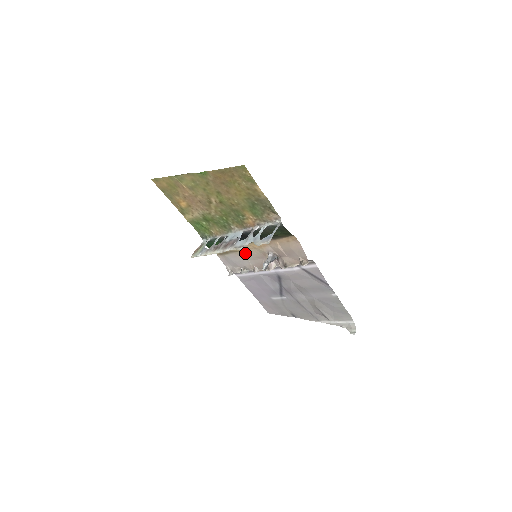
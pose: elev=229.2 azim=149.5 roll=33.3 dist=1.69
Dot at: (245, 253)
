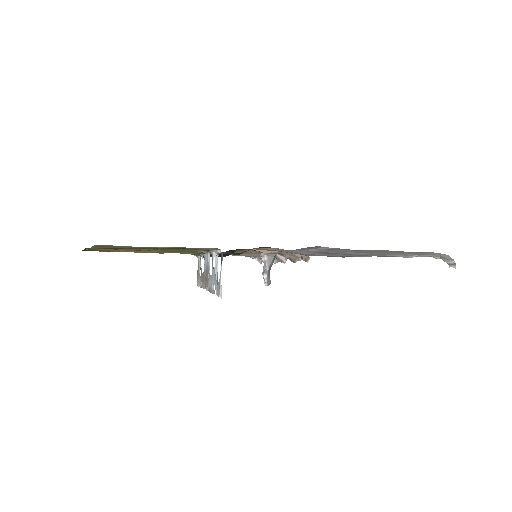
Dot at: (245, 253)
